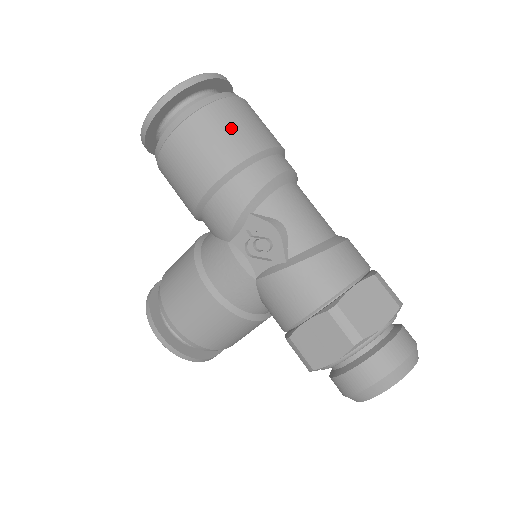
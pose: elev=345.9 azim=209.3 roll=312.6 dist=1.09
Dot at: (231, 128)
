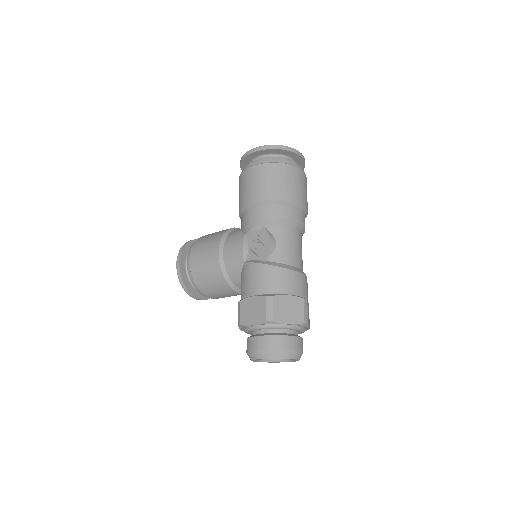
Dot at: (285, 181)
